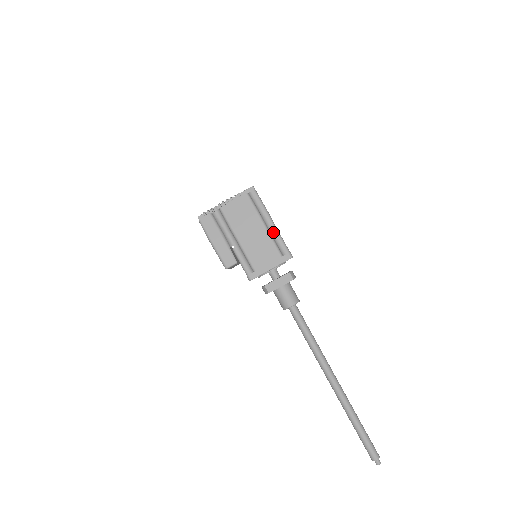
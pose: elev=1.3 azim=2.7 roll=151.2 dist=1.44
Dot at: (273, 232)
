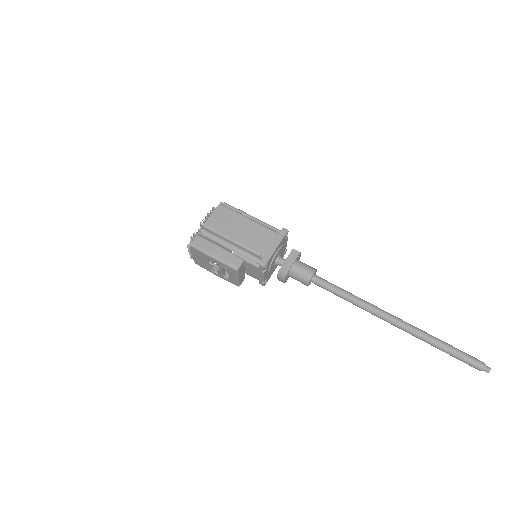
Dot at: occluded
